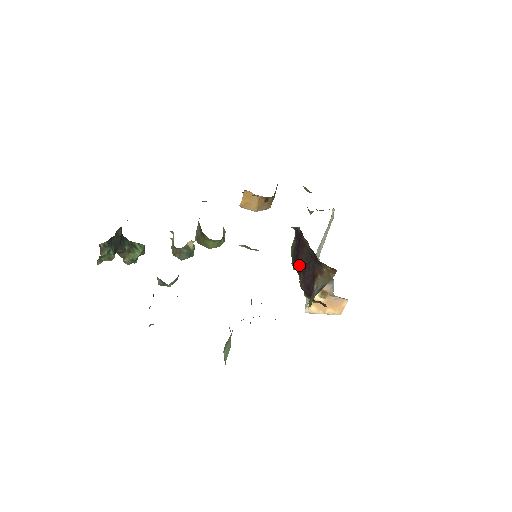
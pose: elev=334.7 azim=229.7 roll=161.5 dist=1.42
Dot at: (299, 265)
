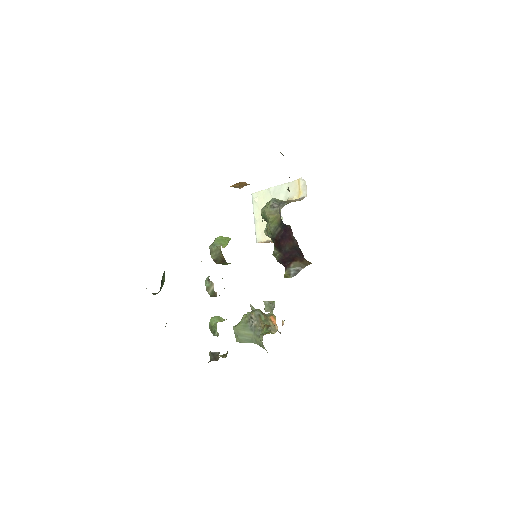
Dot at: (280, 247)
